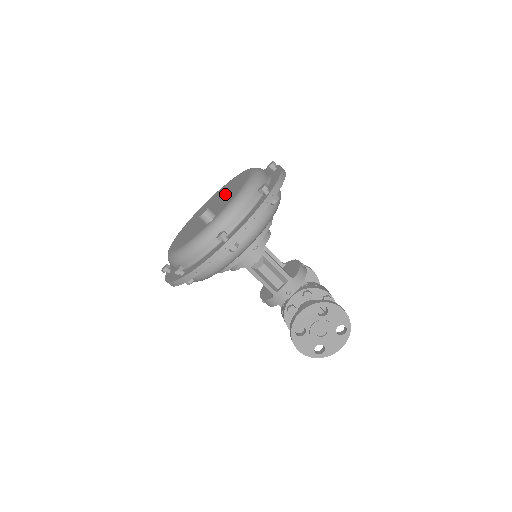
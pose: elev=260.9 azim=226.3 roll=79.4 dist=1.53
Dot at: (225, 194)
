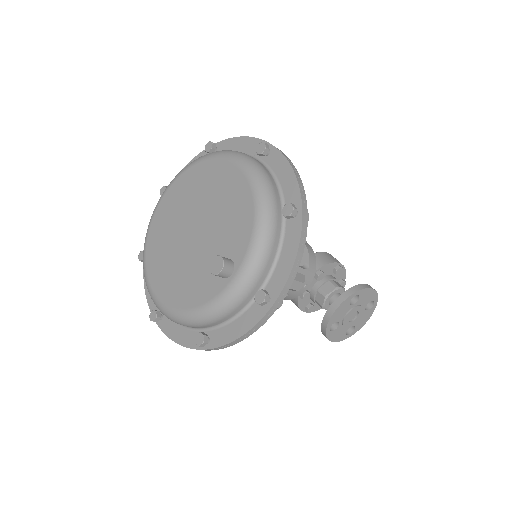
Dot at: (211, 207)
